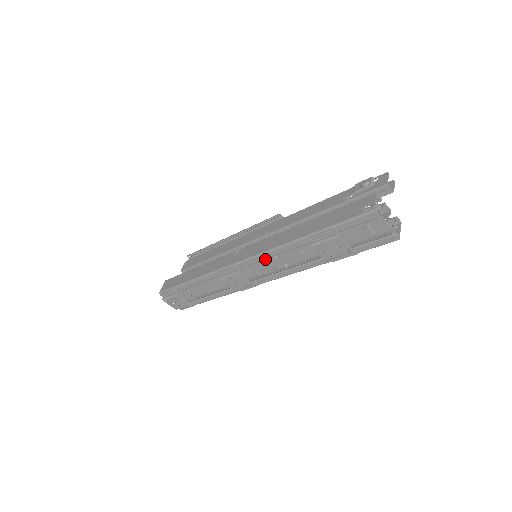
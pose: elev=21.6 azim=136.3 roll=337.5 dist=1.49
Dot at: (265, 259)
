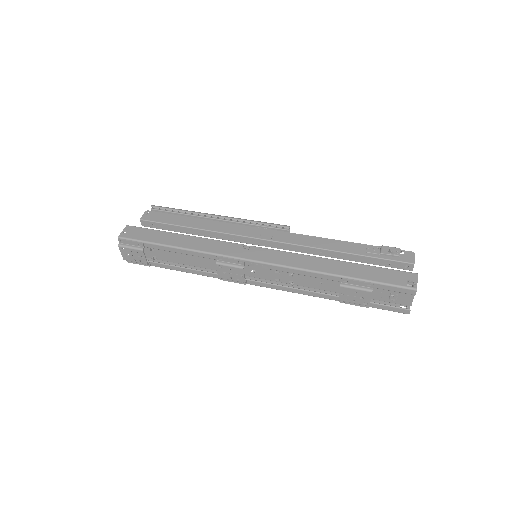
Dot at: (279, 270)
